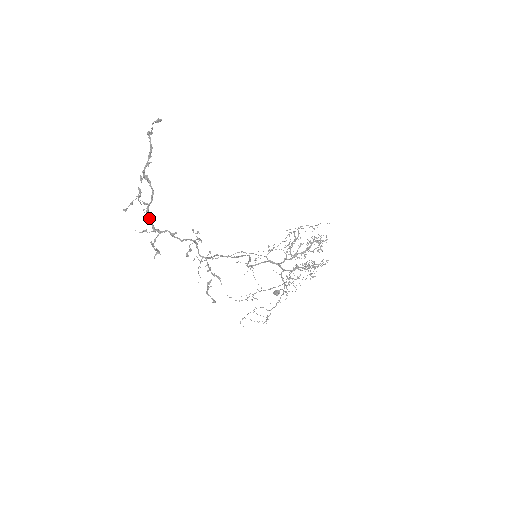
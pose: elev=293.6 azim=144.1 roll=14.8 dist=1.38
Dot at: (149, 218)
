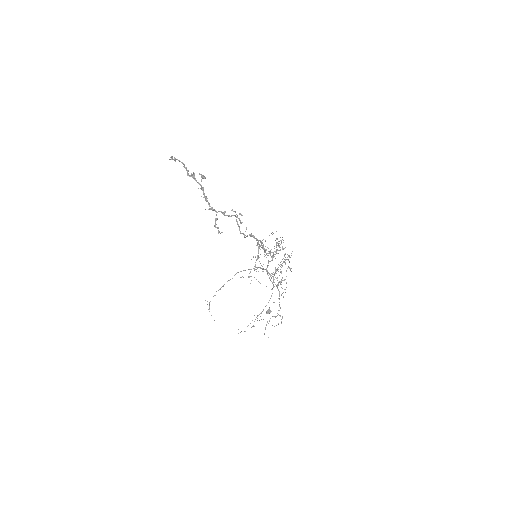
Dot at: (207, 201)
